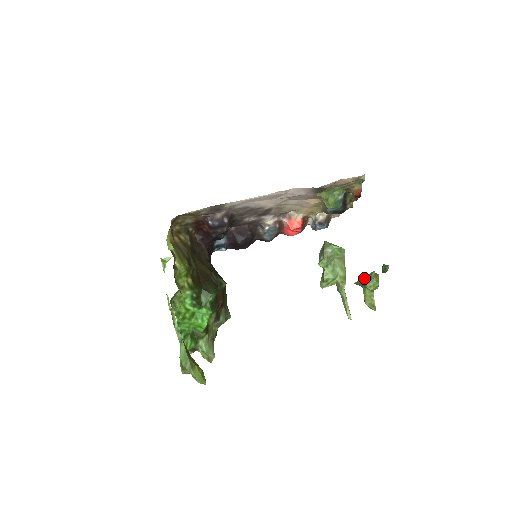
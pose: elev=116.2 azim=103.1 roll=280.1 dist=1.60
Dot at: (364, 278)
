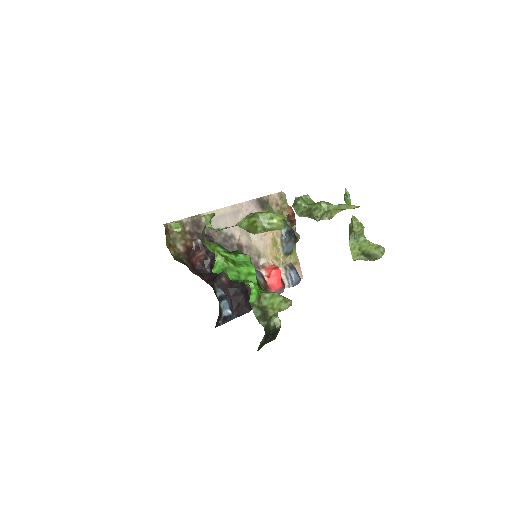
Dot at: (349, 235)
